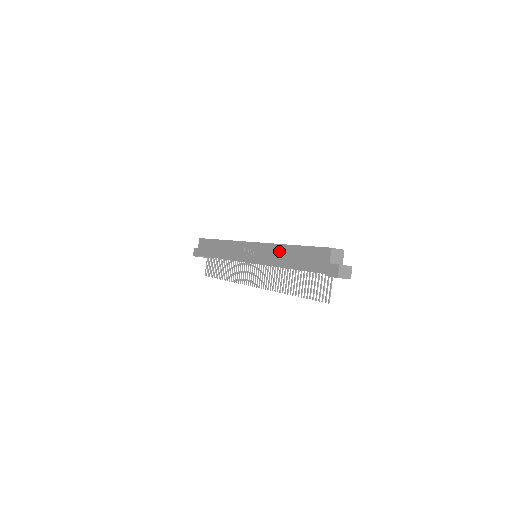
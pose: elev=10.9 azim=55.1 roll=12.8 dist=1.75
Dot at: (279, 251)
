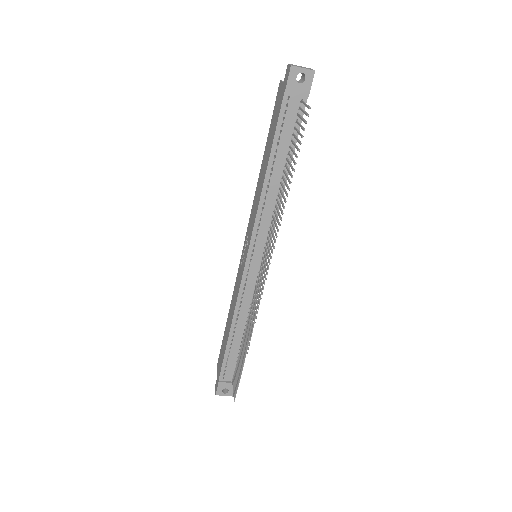
Dot at: (258, 186)
